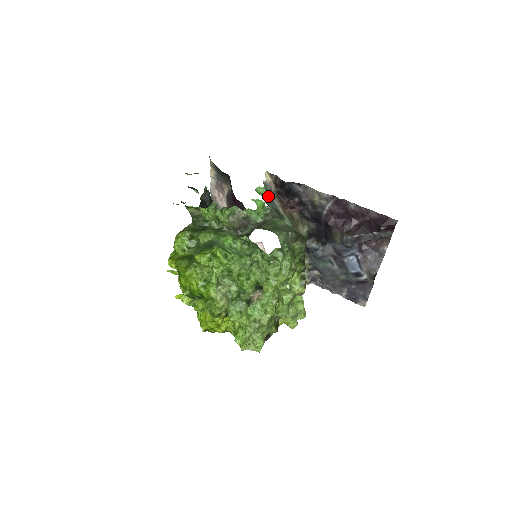
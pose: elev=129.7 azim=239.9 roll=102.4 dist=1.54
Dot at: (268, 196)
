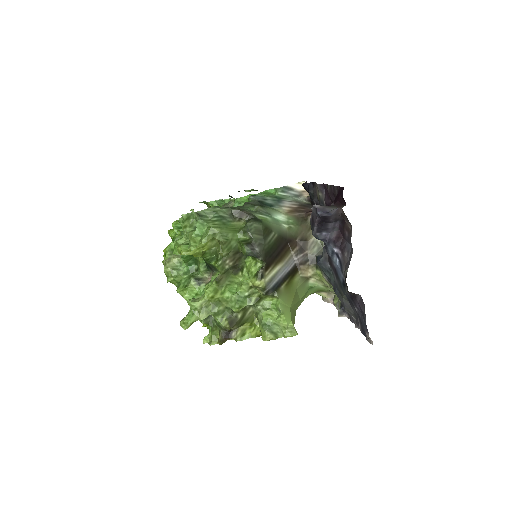
Dot at: (278, 196)
